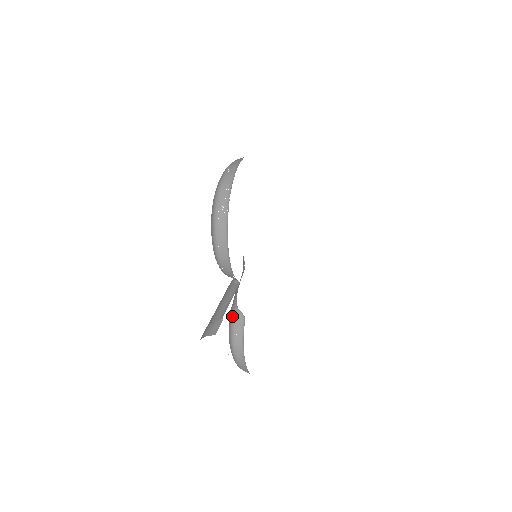
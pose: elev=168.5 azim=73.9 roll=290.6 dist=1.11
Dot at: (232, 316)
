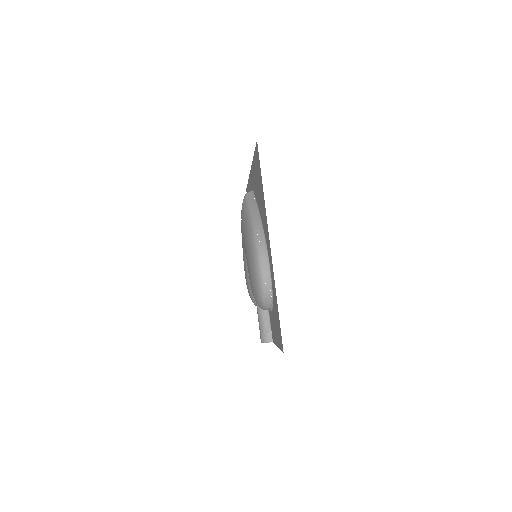
Dot at: occluded
